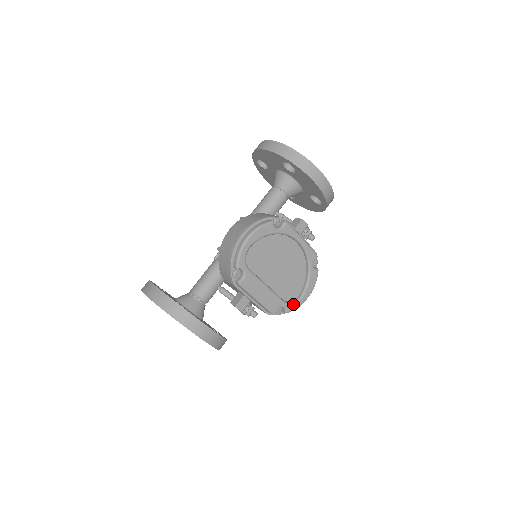
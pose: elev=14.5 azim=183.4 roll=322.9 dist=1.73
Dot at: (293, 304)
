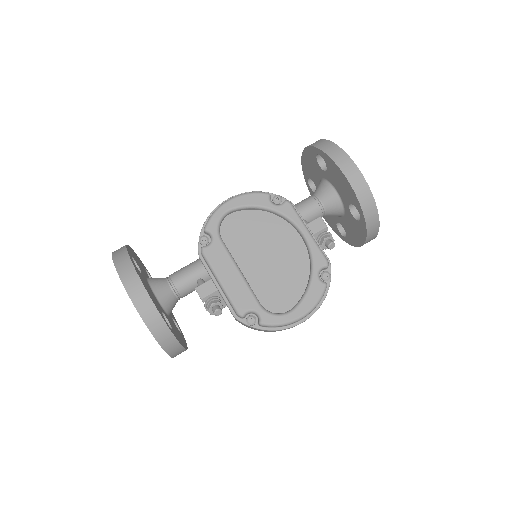
Dot at: (273, 315)
